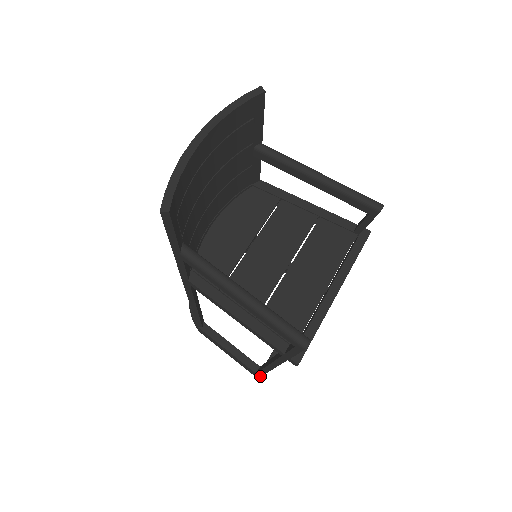
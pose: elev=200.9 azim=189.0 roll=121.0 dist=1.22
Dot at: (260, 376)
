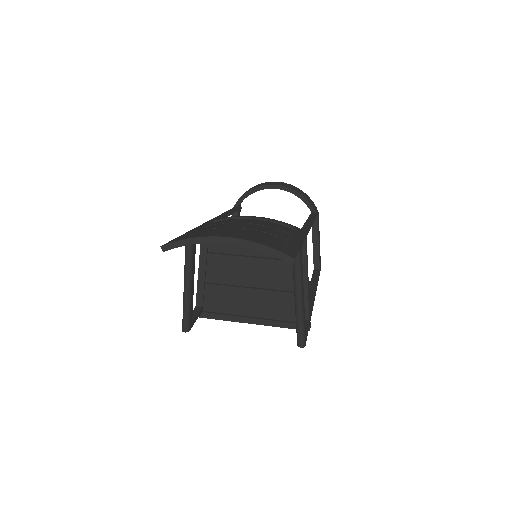
Dot at: occluded
